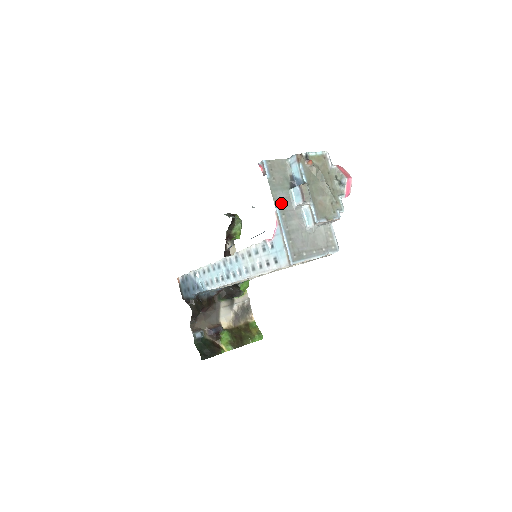
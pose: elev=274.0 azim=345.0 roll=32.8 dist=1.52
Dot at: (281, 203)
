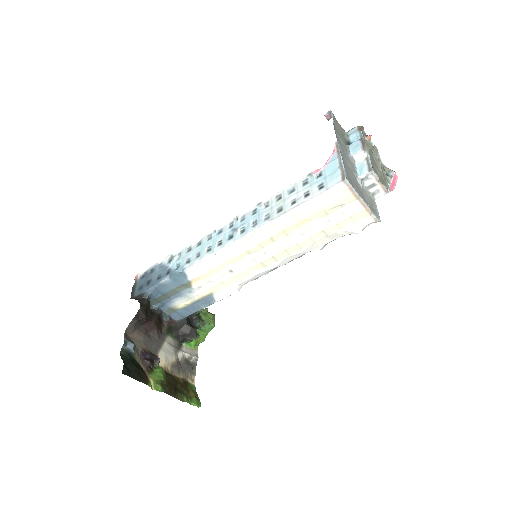
Dot at: (340, 143)
